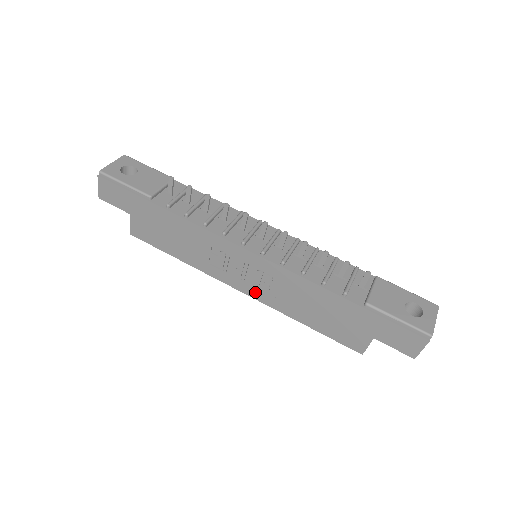
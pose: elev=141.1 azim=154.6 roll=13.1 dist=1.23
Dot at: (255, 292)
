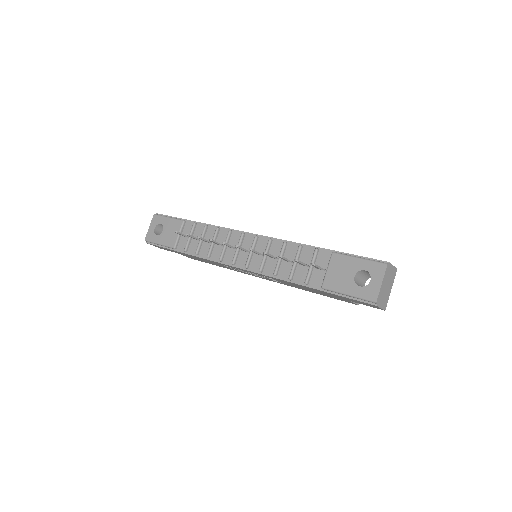
Dot at: (270, 280)
